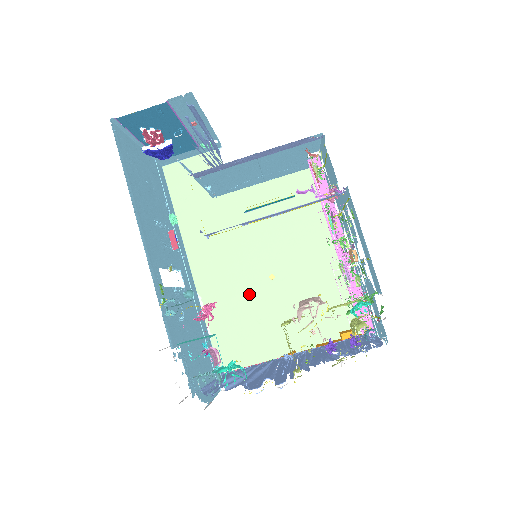
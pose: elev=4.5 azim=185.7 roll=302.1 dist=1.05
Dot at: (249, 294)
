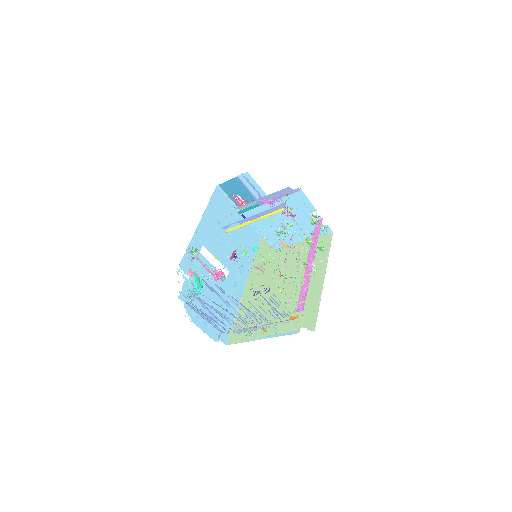
Dot at: occluded
